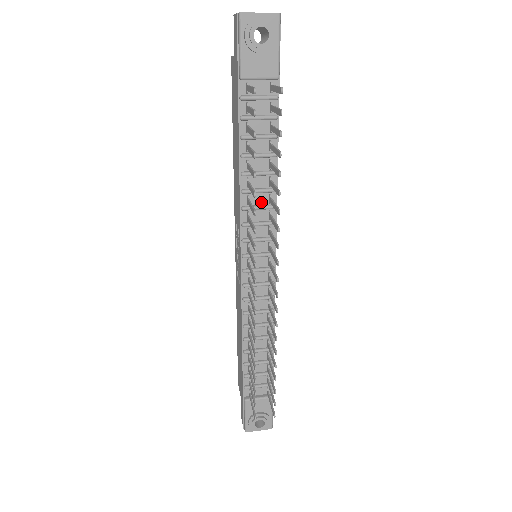
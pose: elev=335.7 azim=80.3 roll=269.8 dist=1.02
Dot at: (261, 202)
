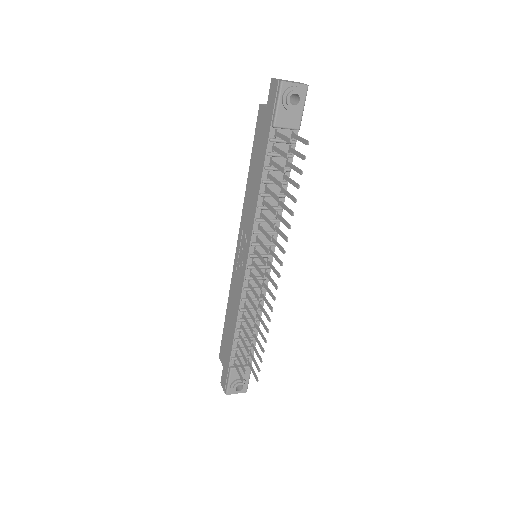
Dot at: (270, 216)
